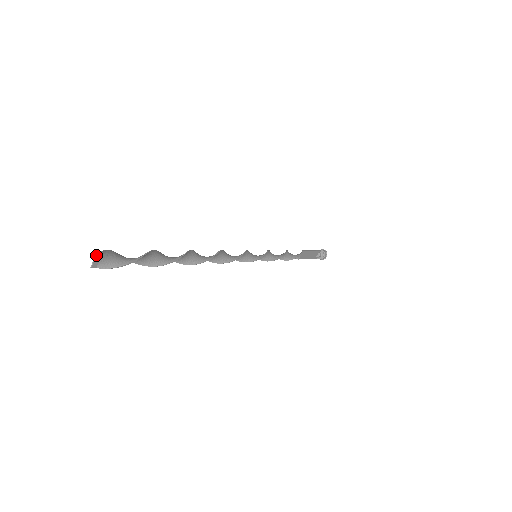
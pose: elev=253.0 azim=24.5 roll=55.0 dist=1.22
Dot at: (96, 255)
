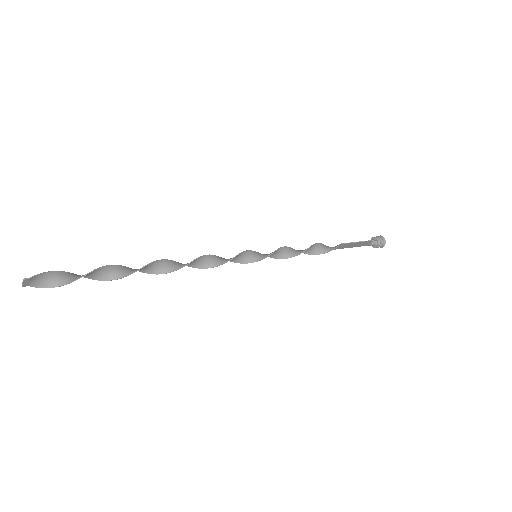
Dot at: (23, 281)
